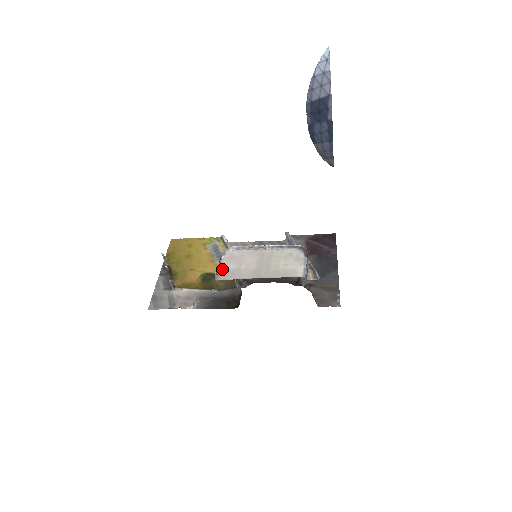
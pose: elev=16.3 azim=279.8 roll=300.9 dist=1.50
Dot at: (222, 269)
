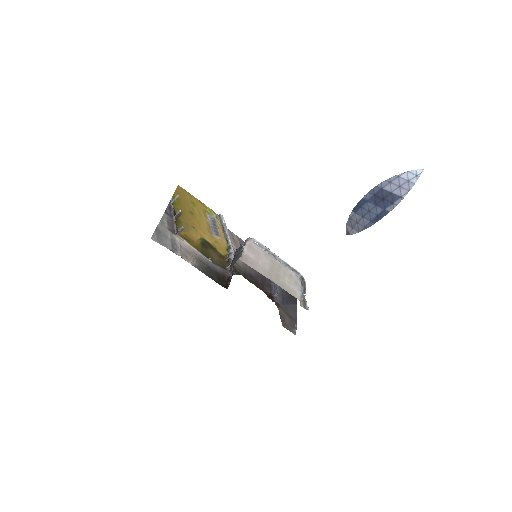
Dot at: (244, 253)
